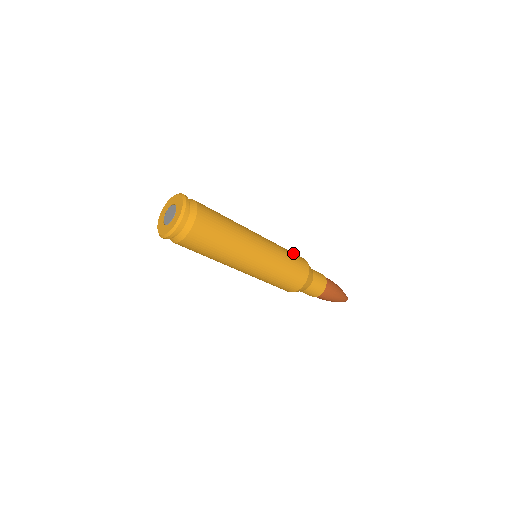
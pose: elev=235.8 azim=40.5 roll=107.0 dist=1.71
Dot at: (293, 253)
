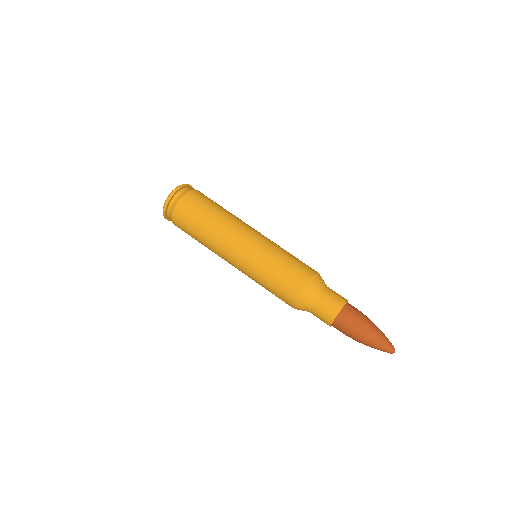
Dot at: occluded
